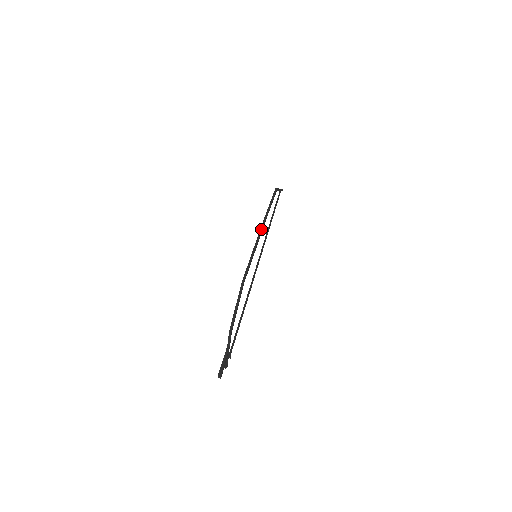
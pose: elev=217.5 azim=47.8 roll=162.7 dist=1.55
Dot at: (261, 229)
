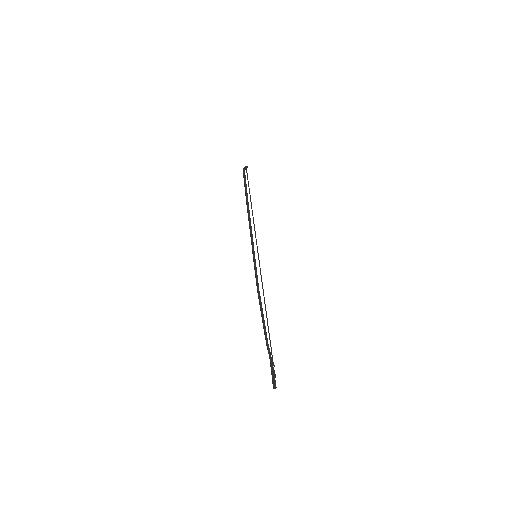
Dot at: (250, 224)
